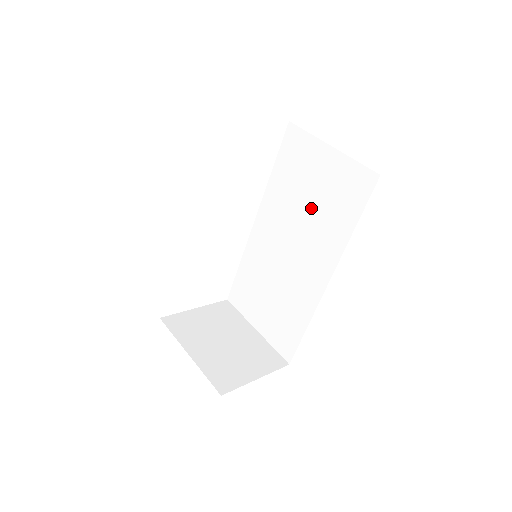
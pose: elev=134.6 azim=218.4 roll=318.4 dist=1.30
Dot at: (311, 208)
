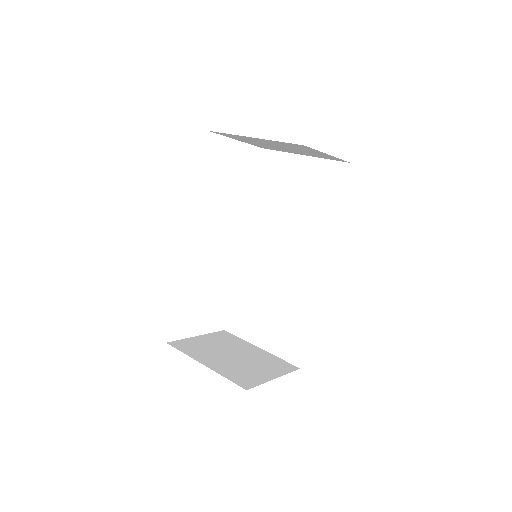
Dot at: (296, 211)
